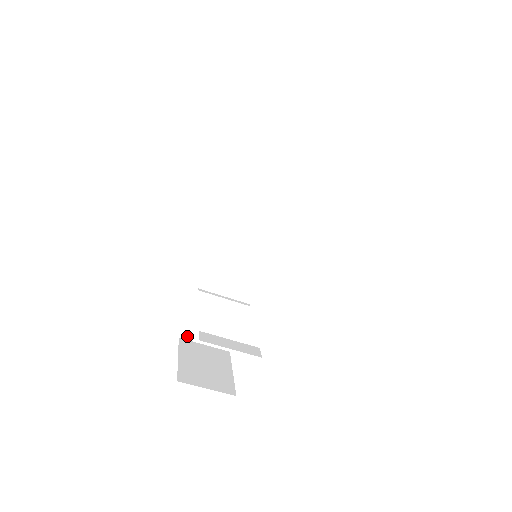
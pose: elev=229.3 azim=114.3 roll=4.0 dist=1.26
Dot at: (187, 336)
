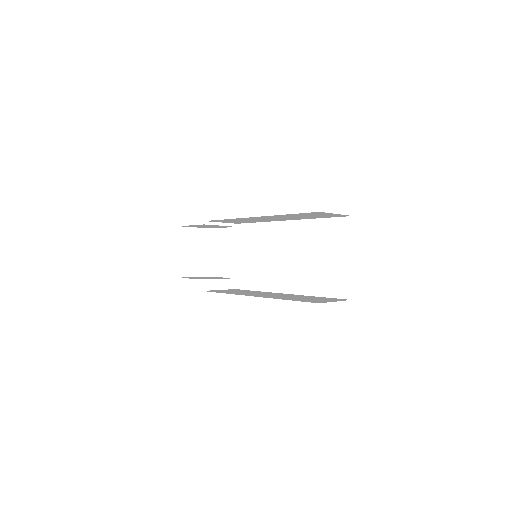
Dot at: (184, 226)
